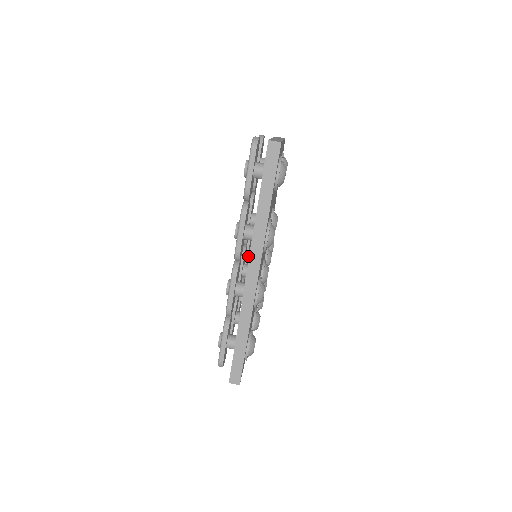
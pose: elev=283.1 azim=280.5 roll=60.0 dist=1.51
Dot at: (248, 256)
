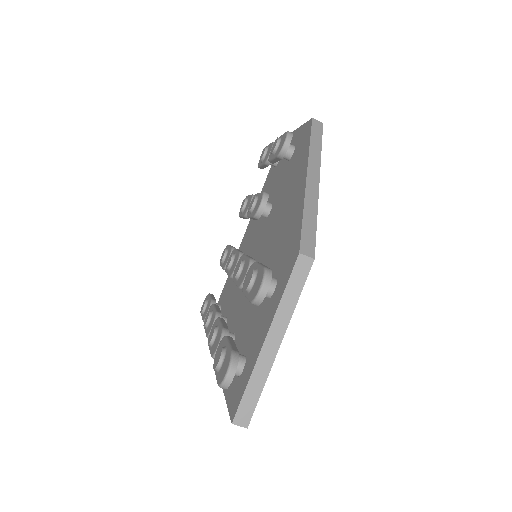
Dot at: occluded
